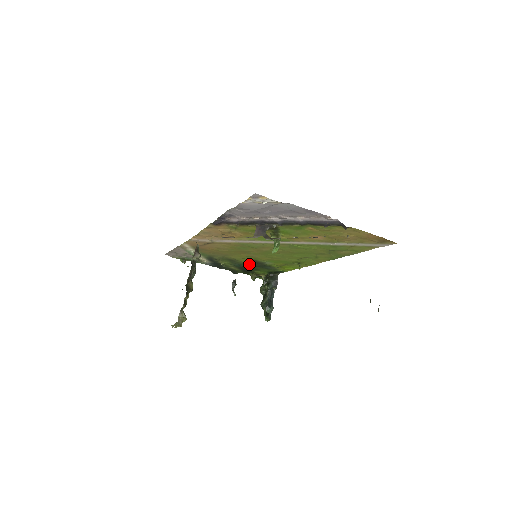
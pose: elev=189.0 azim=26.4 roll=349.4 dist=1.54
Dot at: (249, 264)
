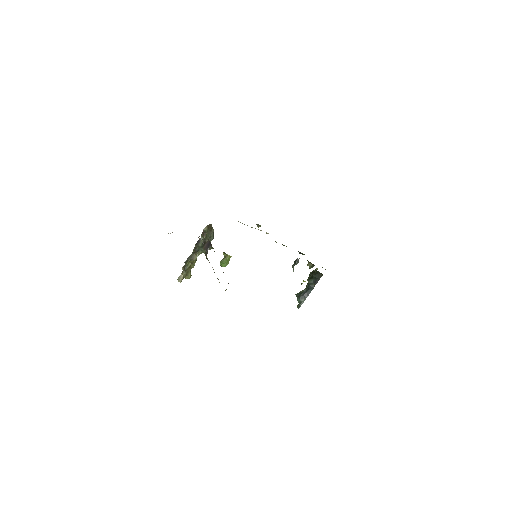
Dot at: occluded
